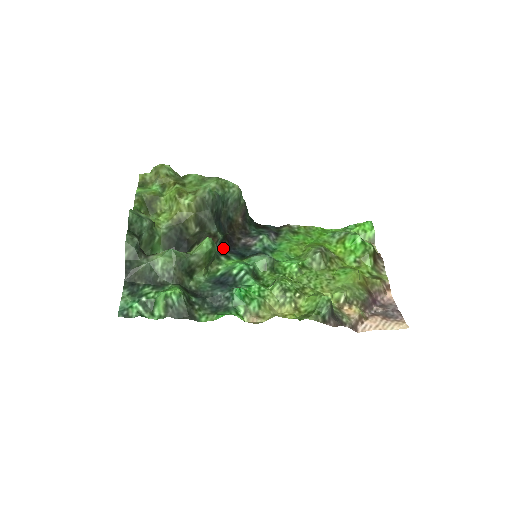
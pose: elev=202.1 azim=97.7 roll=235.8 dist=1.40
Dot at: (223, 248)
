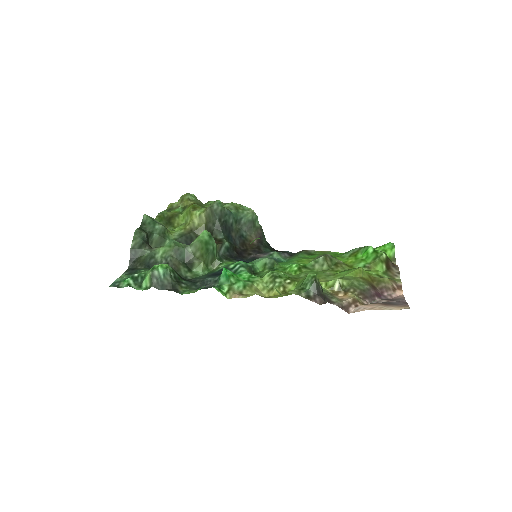
Dot at: (230, 256)
